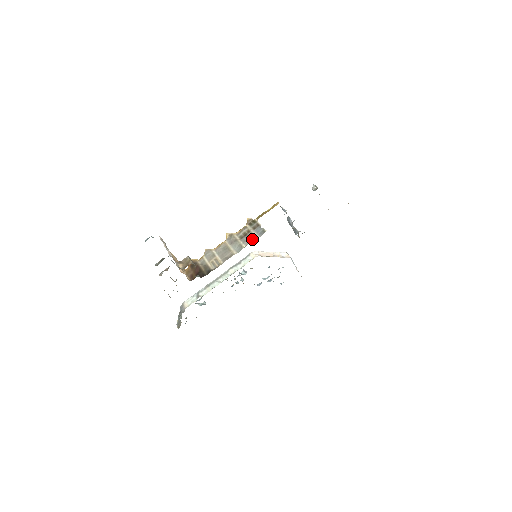
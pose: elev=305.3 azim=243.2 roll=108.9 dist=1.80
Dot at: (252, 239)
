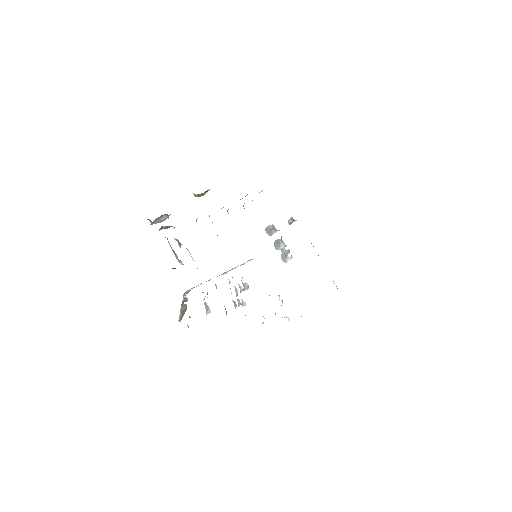
Dot at: occluded
